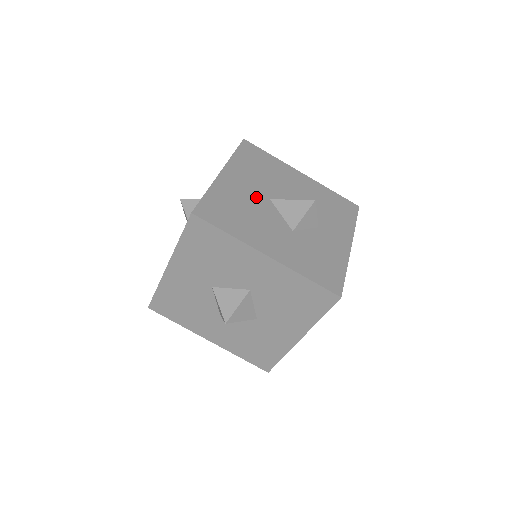
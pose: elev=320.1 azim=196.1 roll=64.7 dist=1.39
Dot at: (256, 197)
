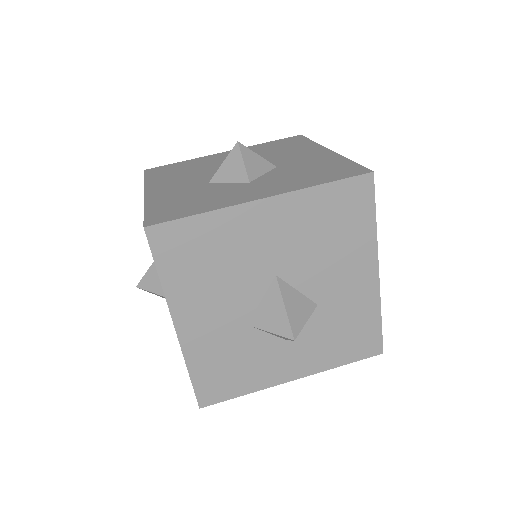
Dot at: (261, 261)
